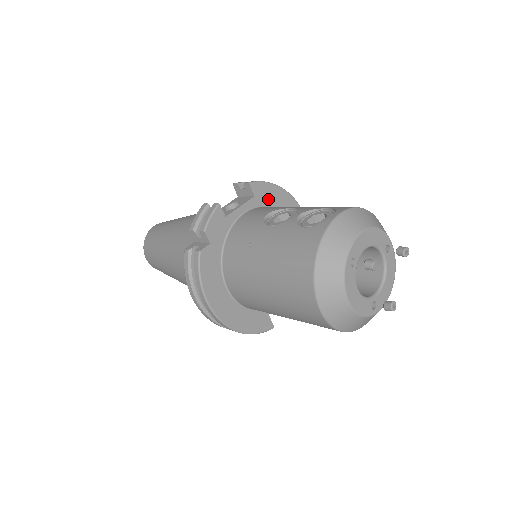
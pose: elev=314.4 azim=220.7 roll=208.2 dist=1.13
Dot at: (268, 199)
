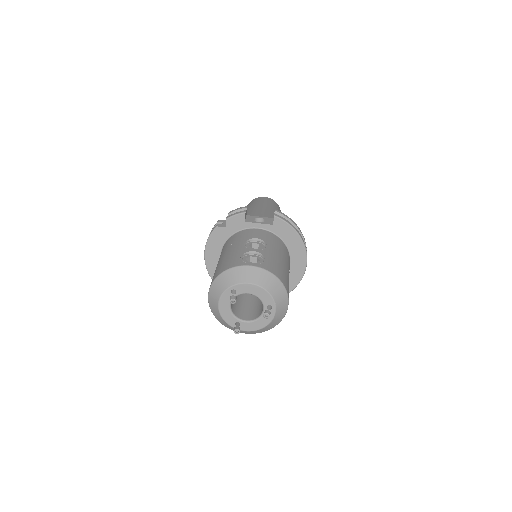
Dot at: (283, 233)
